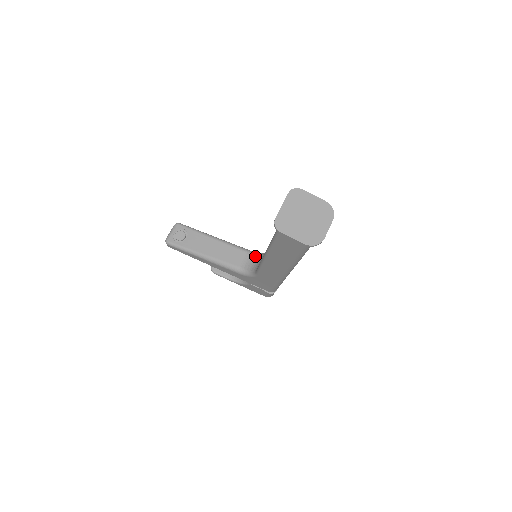
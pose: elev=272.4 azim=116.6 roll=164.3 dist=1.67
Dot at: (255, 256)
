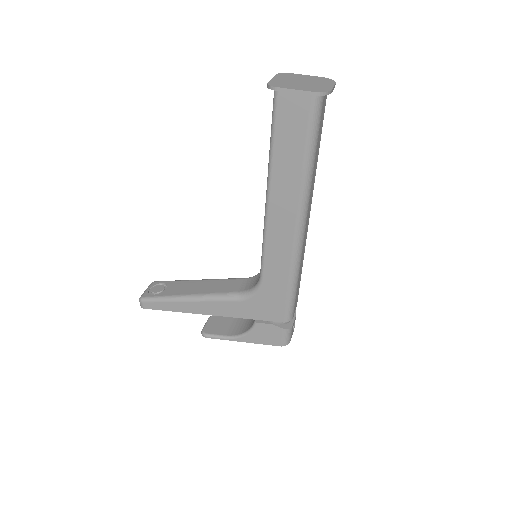
Dot at: (255, 276)
